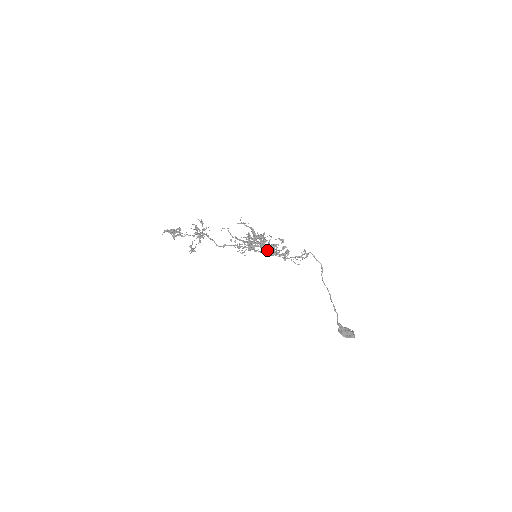
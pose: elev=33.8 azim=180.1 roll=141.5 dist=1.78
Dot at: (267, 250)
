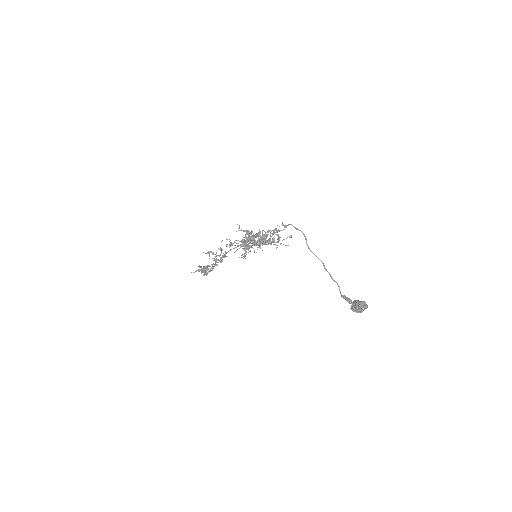
Dot at: occluded
